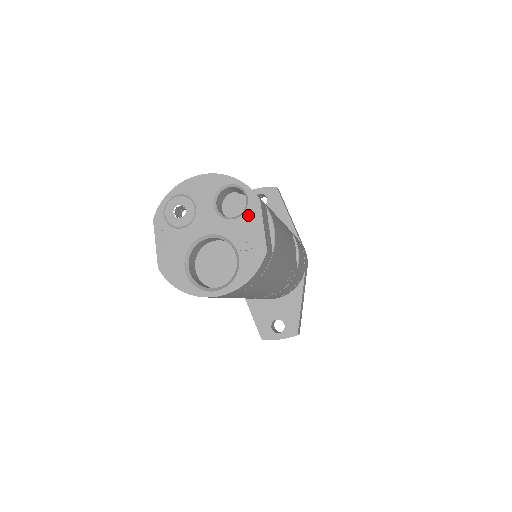
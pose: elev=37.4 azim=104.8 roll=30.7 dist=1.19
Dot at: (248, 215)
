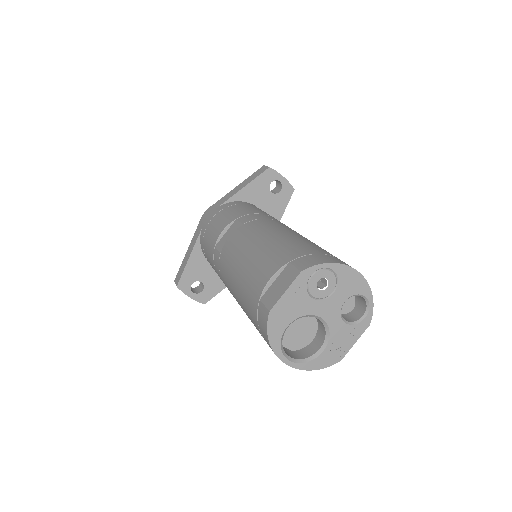
Dot at: (355, 328)
